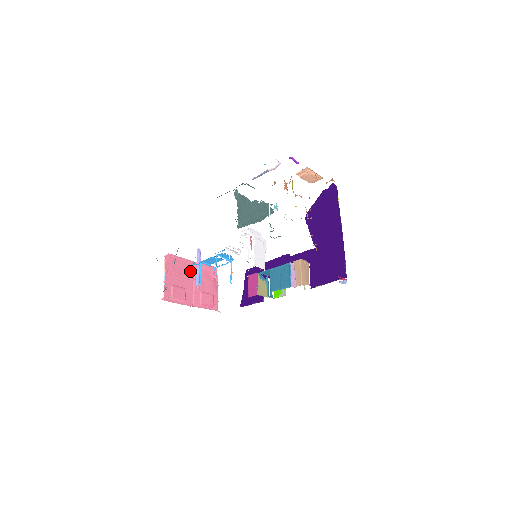
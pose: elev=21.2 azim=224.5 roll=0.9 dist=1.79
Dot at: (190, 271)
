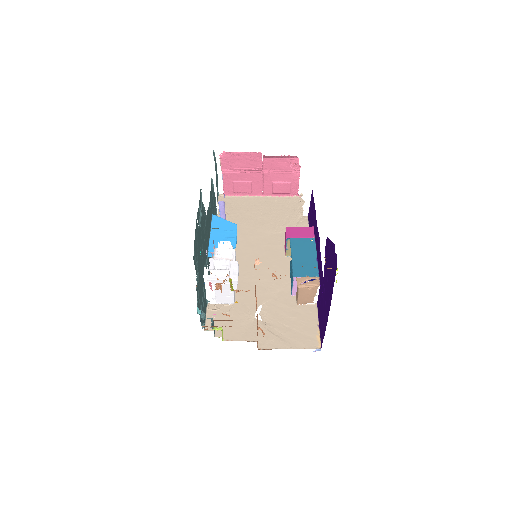
Dot at: (256, 163)
